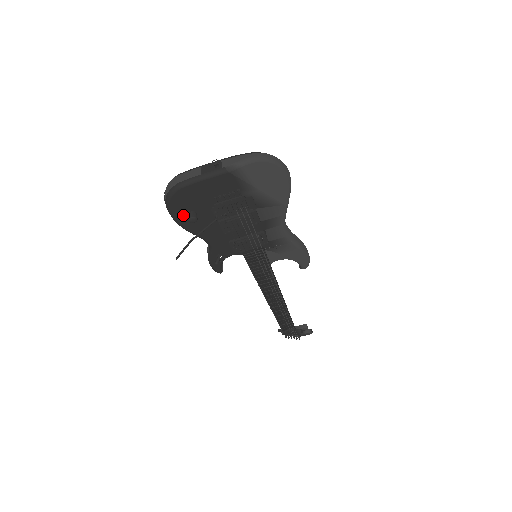
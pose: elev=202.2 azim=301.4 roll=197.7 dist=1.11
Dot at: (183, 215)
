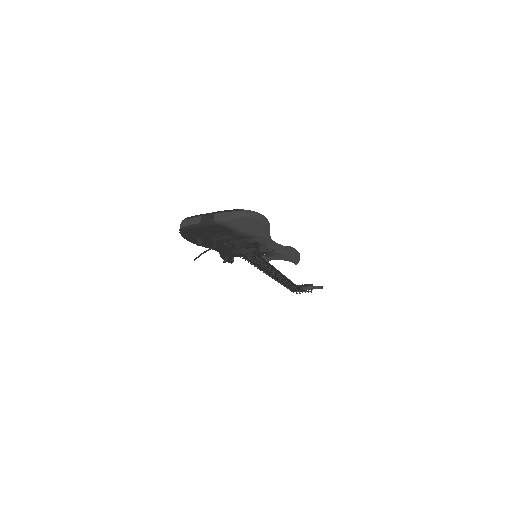
Dot at: (194, 240)
